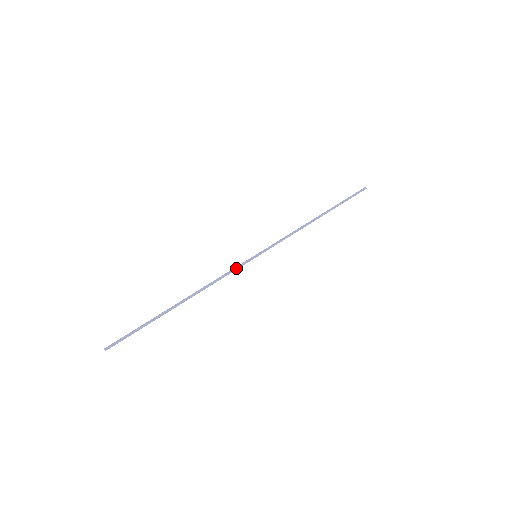
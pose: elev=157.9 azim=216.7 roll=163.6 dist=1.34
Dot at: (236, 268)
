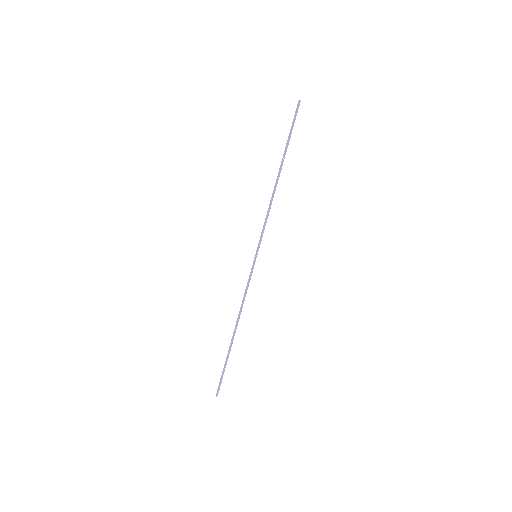
Dot at: (250, 279)
